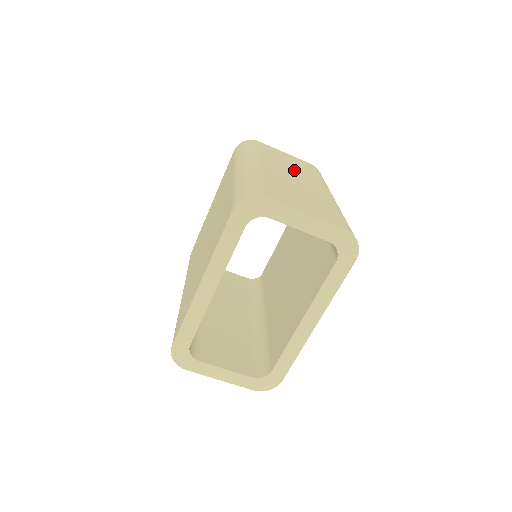
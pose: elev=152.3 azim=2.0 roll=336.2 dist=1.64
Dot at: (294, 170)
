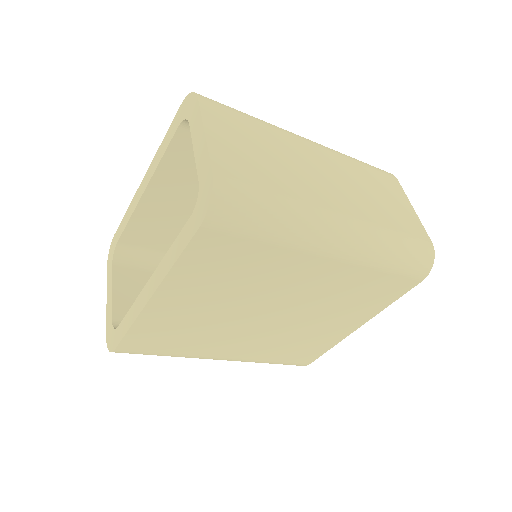
Dot at: (357, 190)
